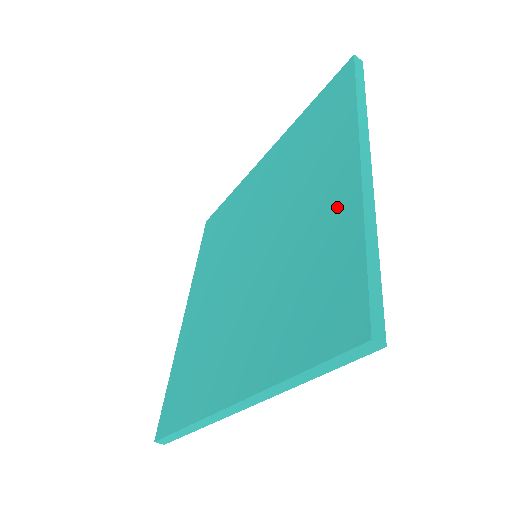
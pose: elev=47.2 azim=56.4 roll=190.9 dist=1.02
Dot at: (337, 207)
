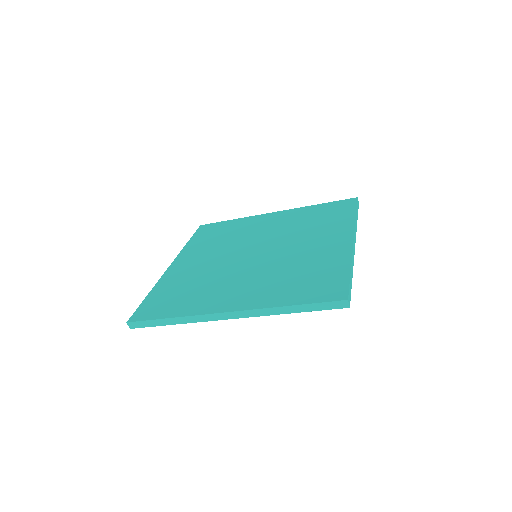
Dot at: (334, 252)
